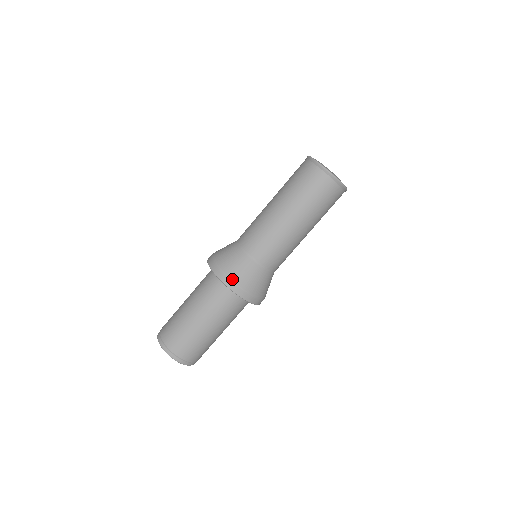
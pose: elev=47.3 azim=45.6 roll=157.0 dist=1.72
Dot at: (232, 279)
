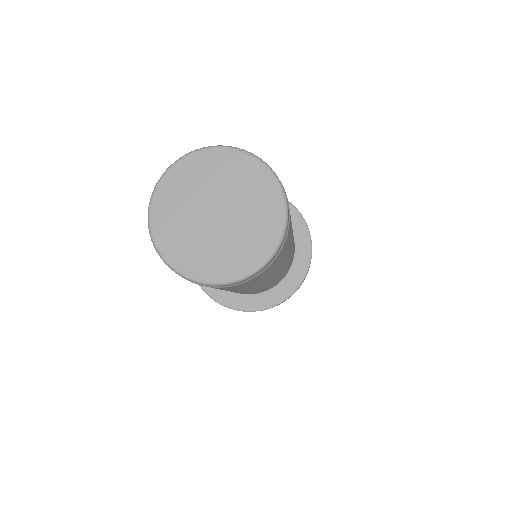
Dot at: occluded
